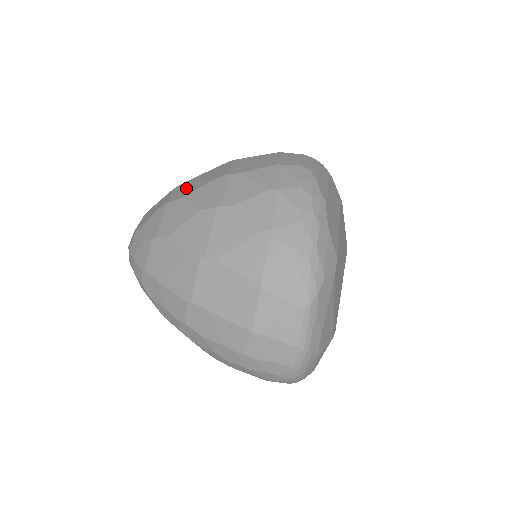
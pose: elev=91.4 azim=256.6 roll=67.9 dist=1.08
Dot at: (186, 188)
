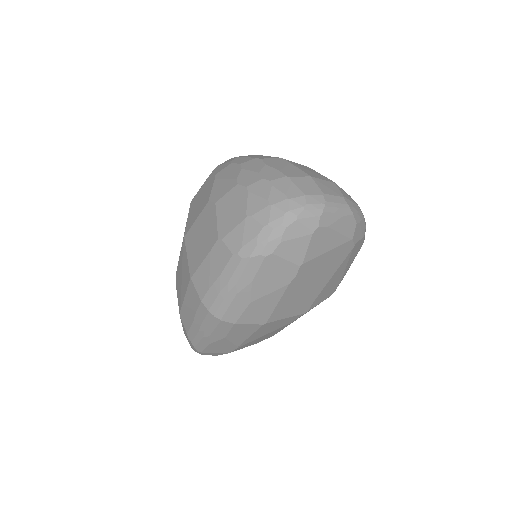
Dot at: occluded
